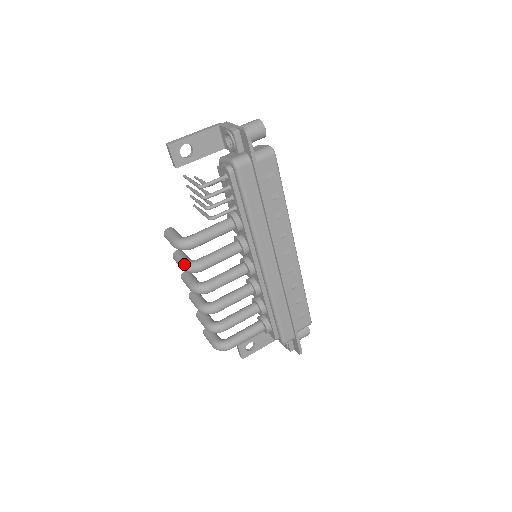
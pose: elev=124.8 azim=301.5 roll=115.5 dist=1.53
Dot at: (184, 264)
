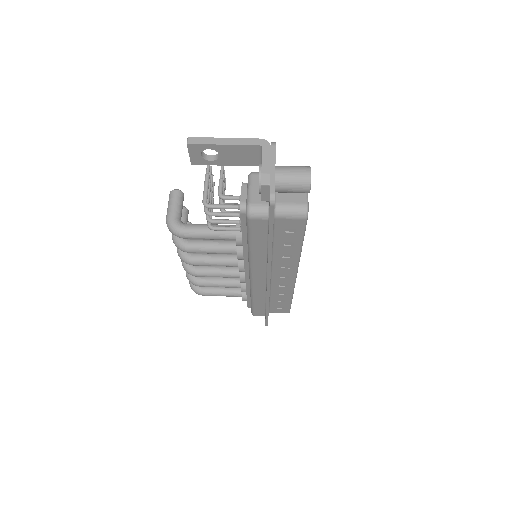
Dot at: (174, 236)
